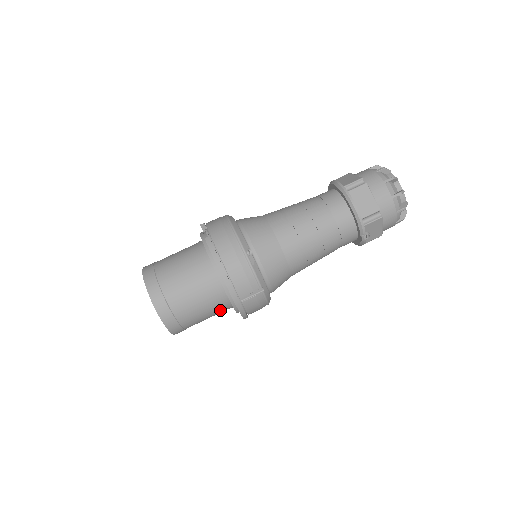
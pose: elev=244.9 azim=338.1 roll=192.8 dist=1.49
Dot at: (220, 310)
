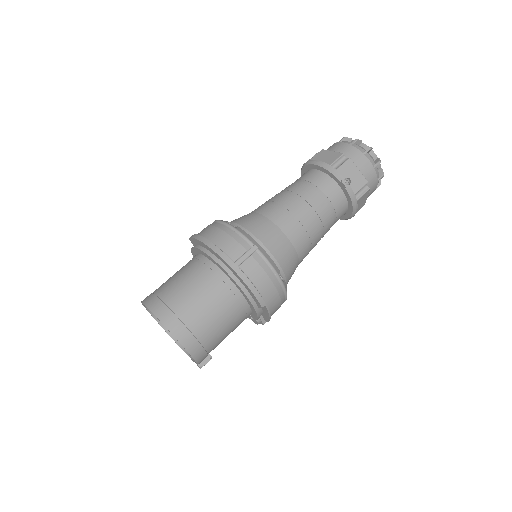
Dot at: (228, 302)
